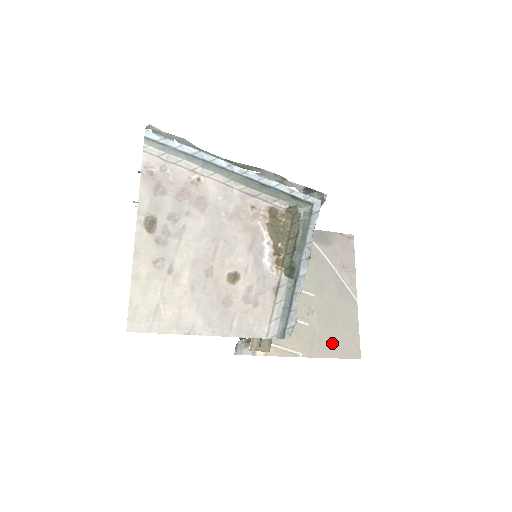
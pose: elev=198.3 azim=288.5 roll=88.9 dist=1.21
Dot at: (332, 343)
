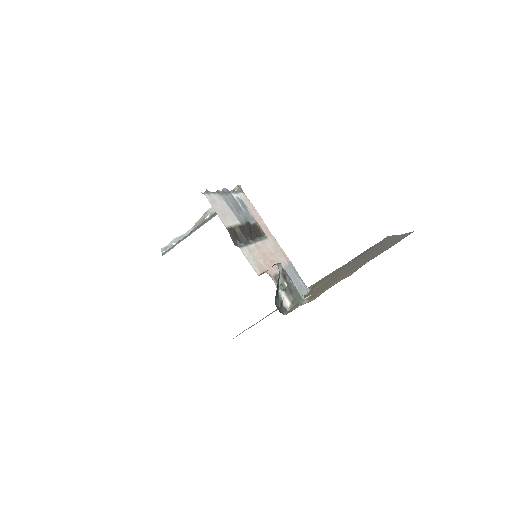
Dot at: (380, 252)
